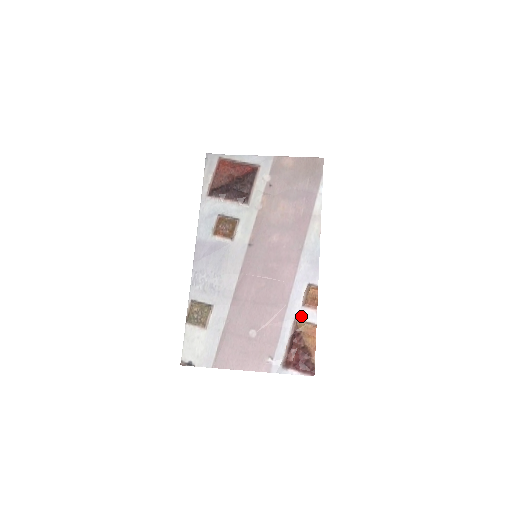
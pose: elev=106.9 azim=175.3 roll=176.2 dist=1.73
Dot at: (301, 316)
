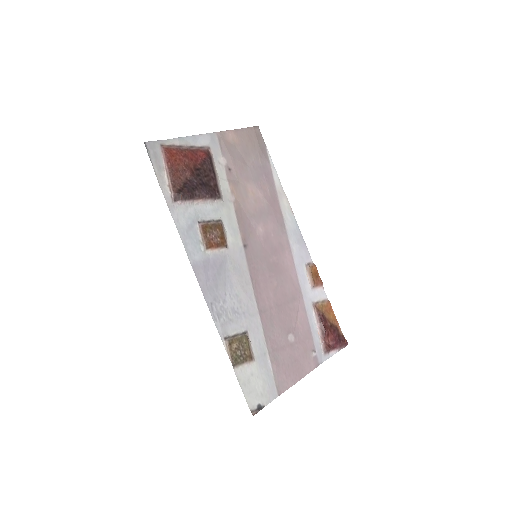
Dot at: (315, 298)
